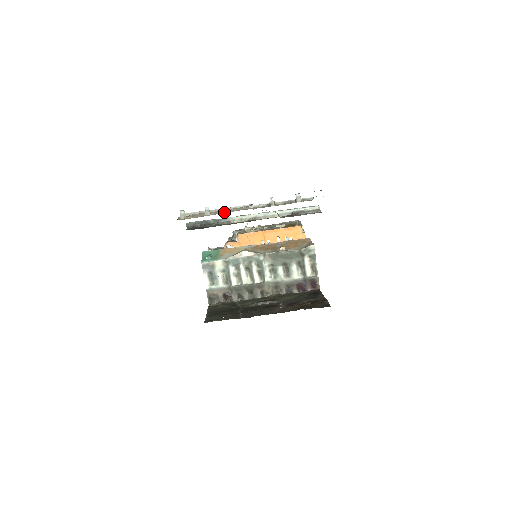
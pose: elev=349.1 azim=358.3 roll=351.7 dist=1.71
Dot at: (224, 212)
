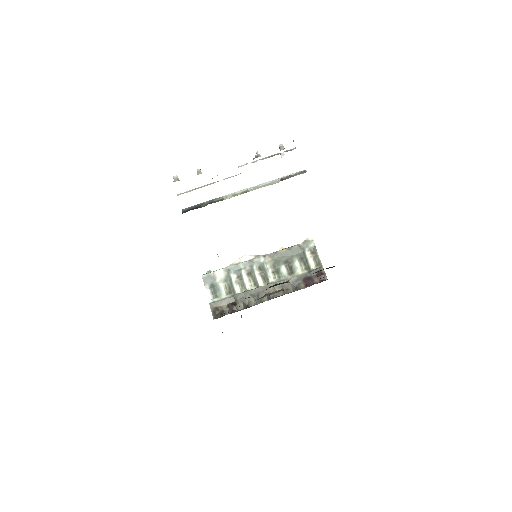
Dot at: occluded
